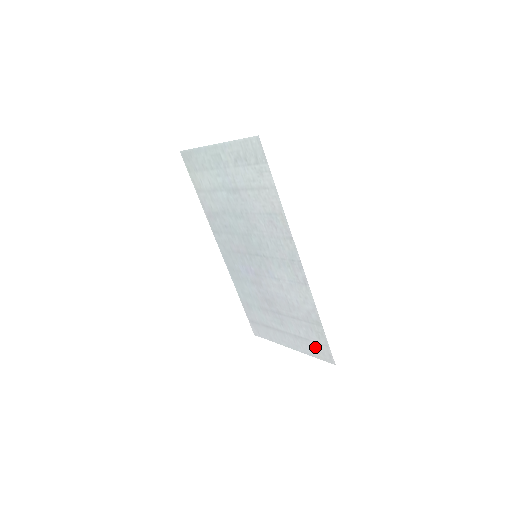
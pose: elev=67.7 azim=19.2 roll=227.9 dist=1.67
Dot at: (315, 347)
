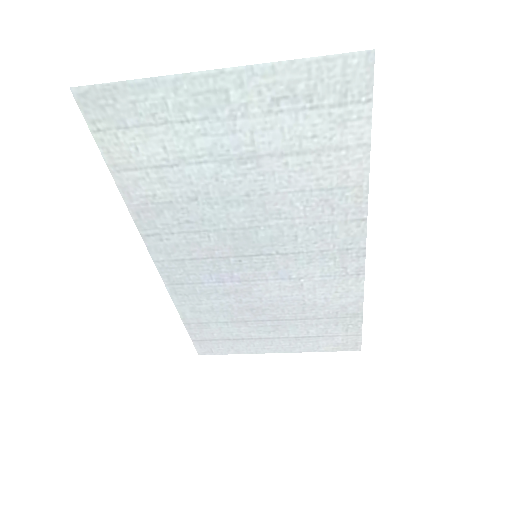
Dot at: (332, 341)
